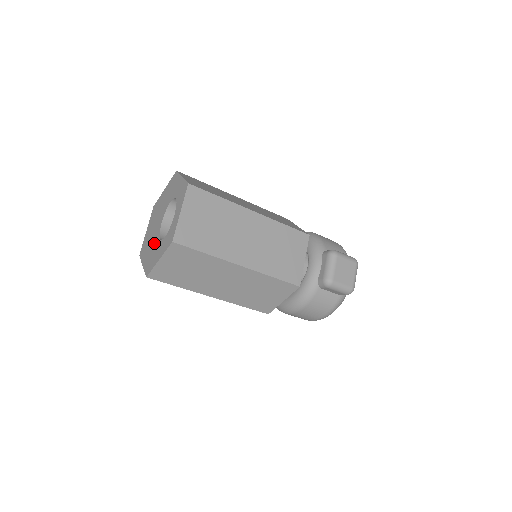
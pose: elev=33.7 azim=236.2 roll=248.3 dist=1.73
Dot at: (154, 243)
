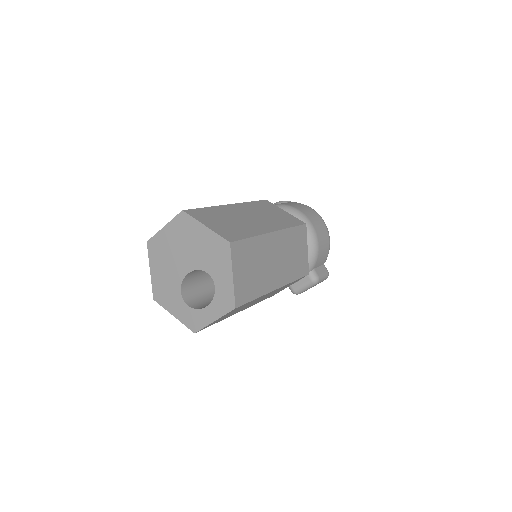
Dot at: (172, 279)
